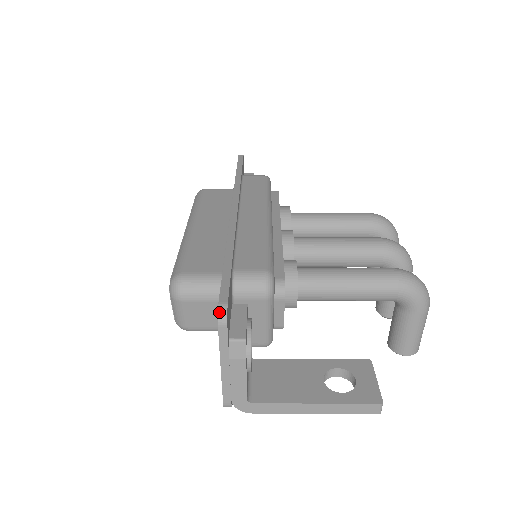
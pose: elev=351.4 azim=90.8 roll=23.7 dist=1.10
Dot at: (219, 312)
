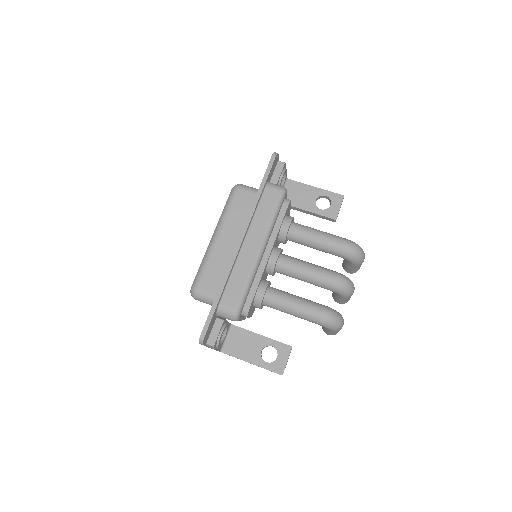
Dot at: (200, 340)
